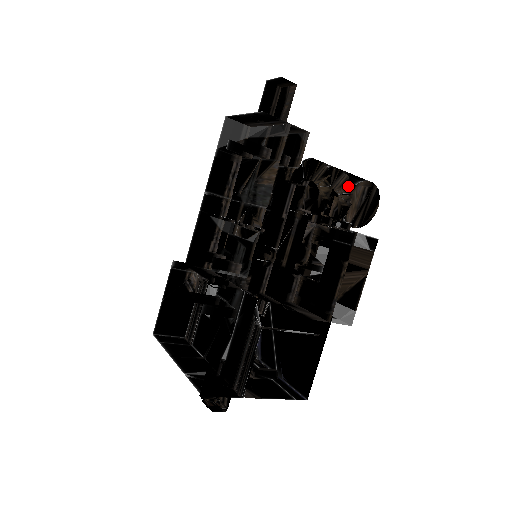
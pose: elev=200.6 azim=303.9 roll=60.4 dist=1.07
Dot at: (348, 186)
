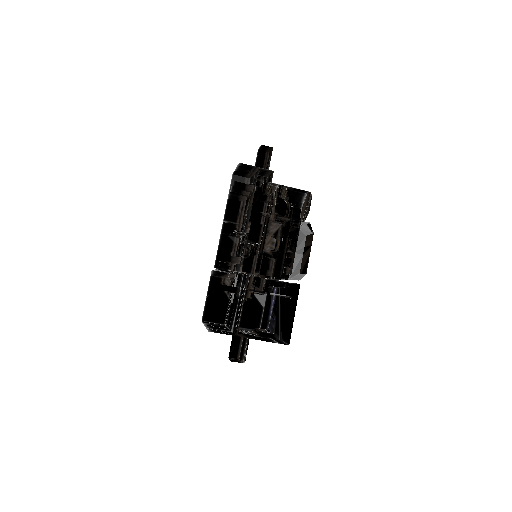
Dot at: (287, 194)
